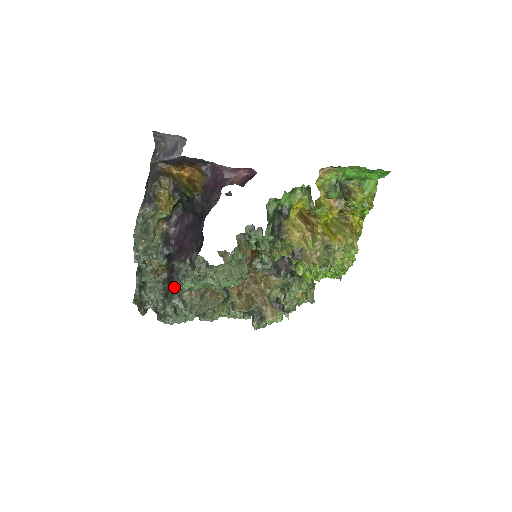
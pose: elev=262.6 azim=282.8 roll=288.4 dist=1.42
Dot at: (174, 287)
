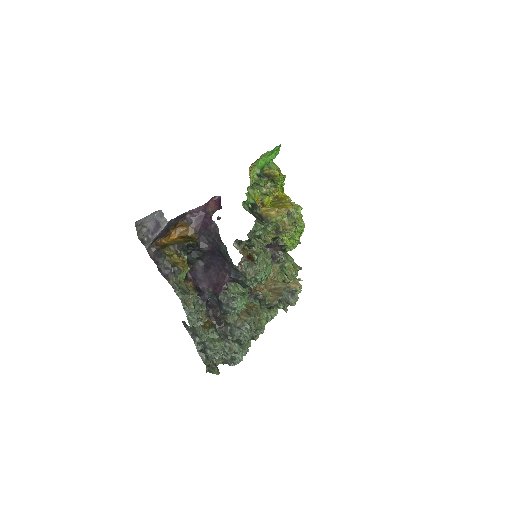
Dot at: (227, 324)
